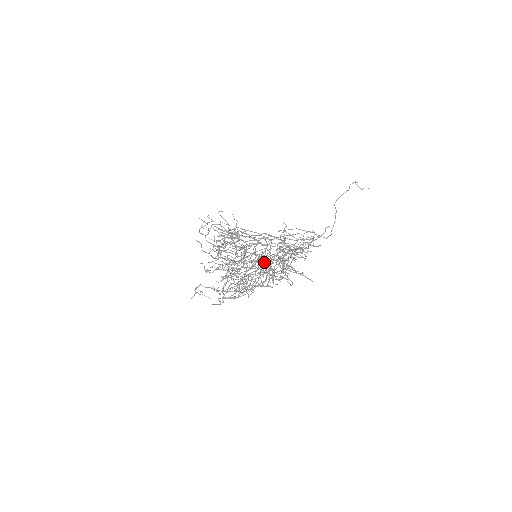
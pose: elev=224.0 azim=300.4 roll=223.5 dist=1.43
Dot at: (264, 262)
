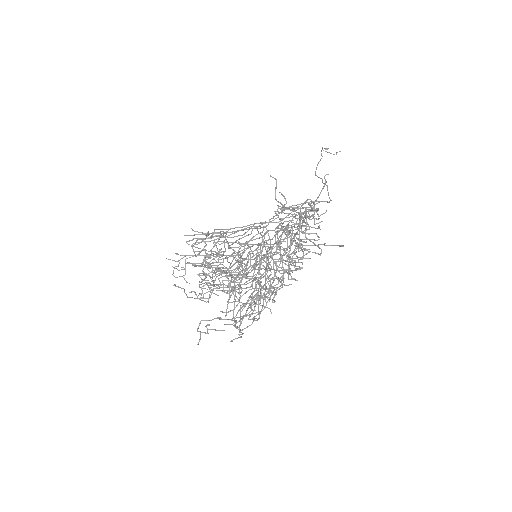
Dot at: (270, 253)
